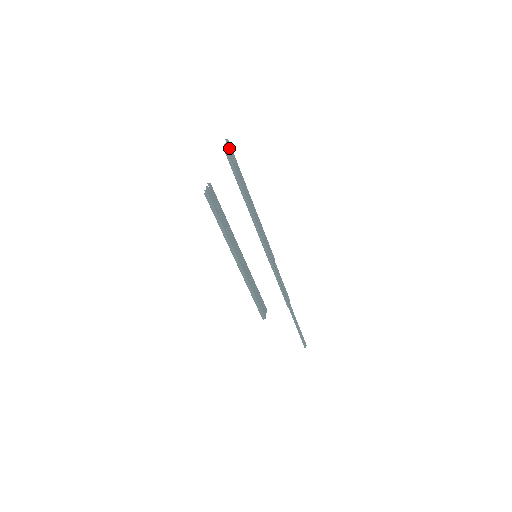
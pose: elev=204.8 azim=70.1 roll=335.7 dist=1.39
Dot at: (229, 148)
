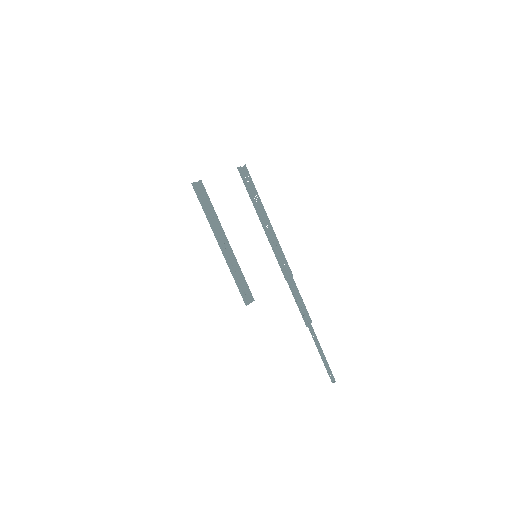
Dot at: (244, 170)
